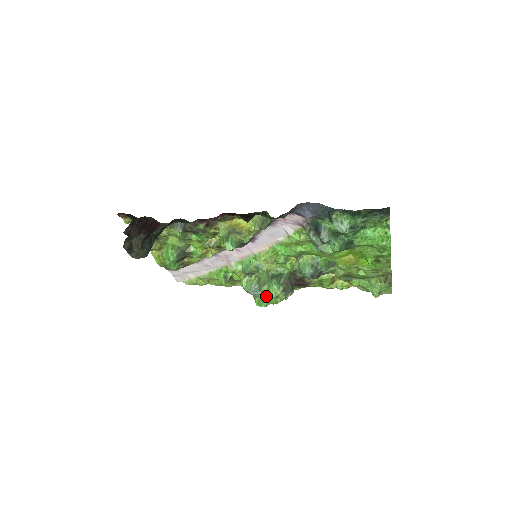
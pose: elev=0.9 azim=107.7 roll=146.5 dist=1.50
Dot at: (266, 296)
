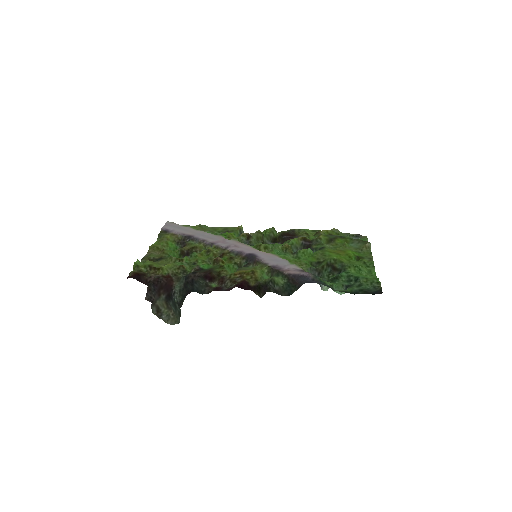
Dot at: occluded
